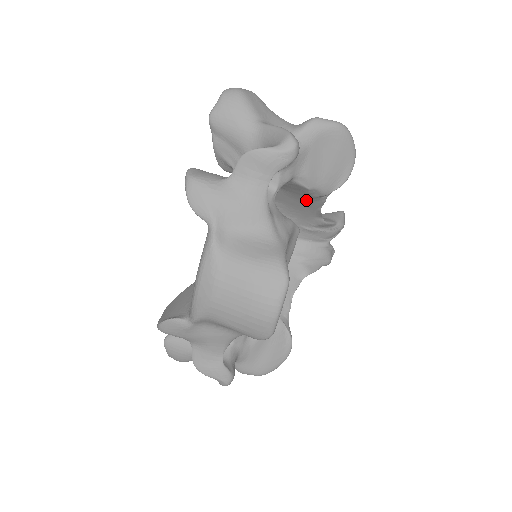
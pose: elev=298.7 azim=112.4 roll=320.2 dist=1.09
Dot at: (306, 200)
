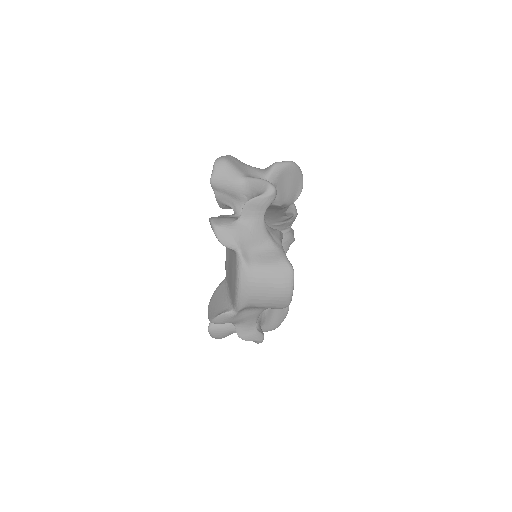
Dot at: (276, 210)
